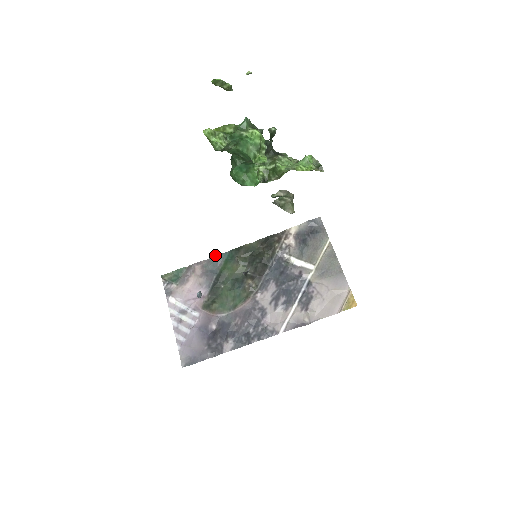
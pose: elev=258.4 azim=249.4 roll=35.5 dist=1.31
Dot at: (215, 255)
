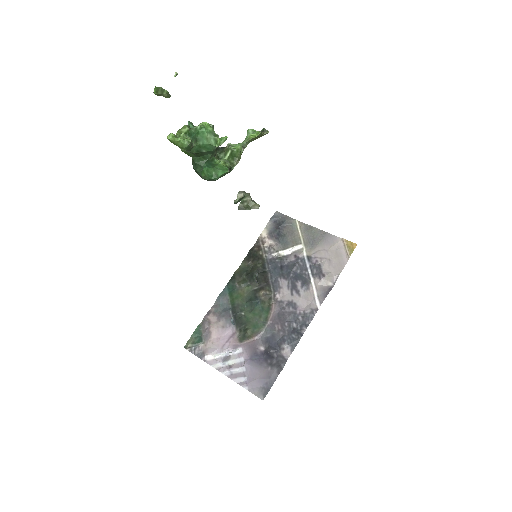
Dot at: (217, 297)
